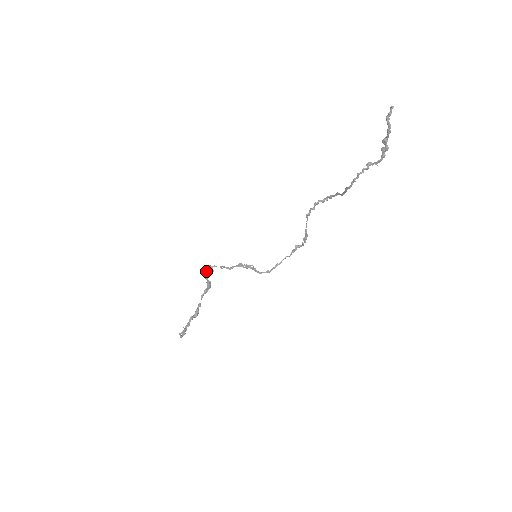
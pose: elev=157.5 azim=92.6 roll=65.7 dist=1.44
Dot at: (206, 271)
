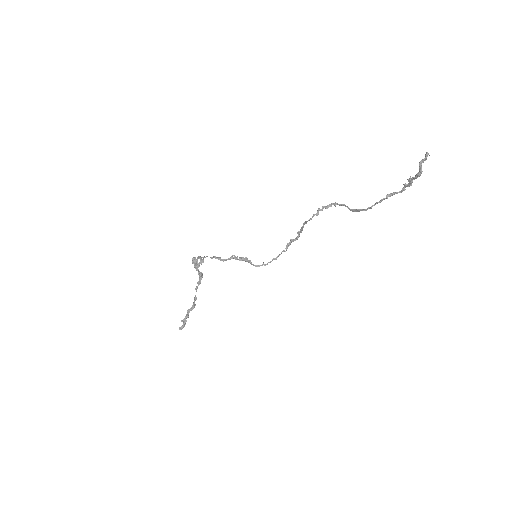
Dot at: (195, 261)
